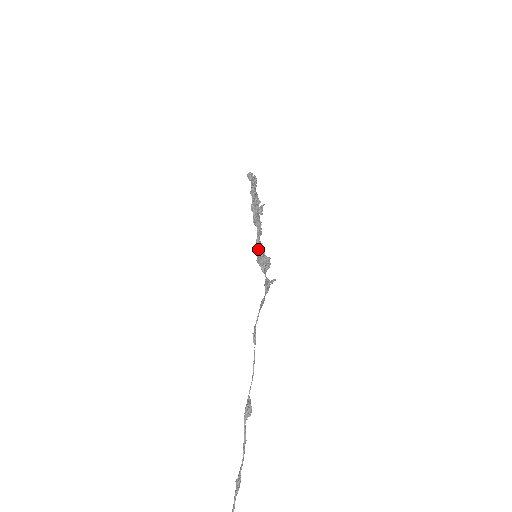
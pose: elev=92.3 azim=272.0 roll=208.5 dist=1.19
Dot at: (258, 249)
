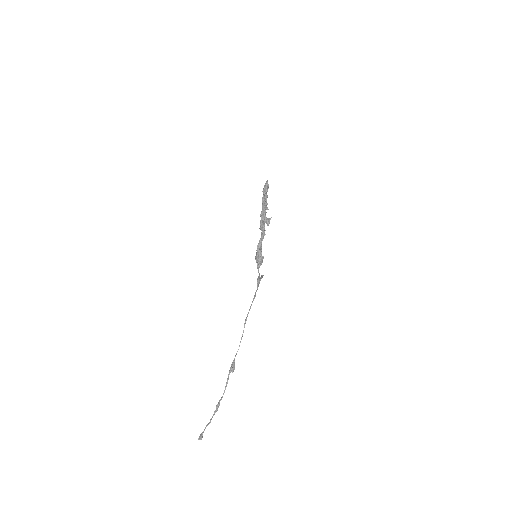
Dot at: (258, 250)
